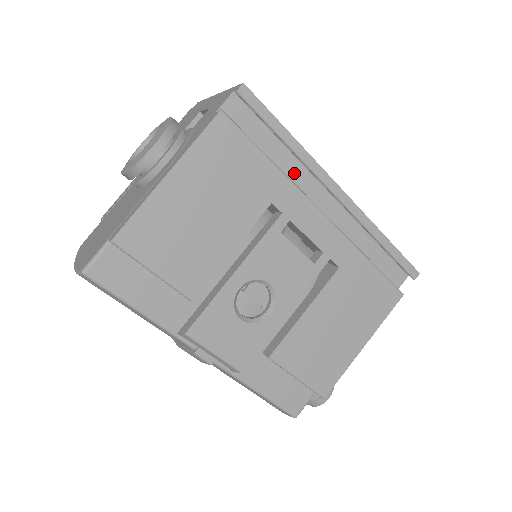
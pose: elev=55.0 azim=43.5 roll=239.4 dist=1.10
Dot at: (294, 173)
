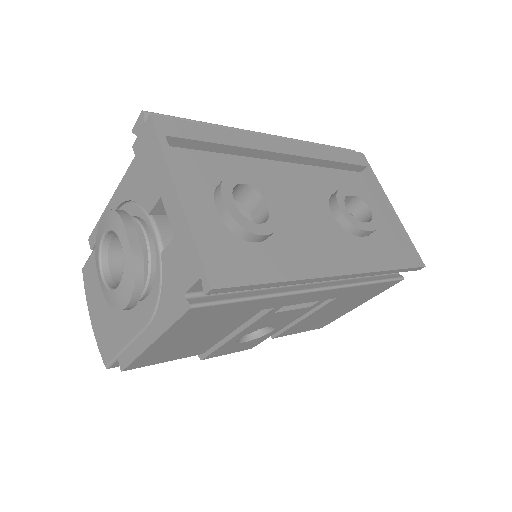
Dot at: occluded
